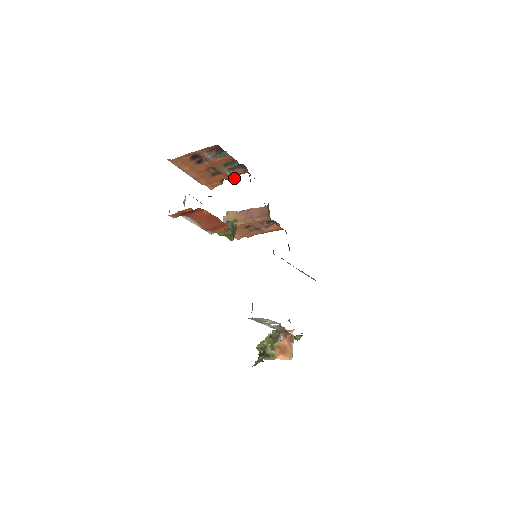
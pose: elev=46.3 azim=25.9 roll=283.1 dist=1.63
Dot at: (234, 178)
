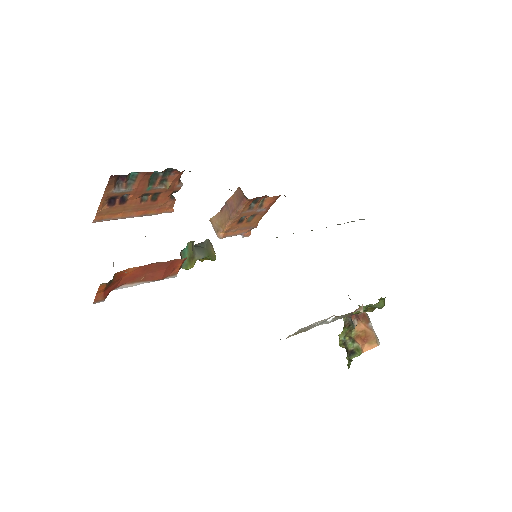
Dot at: (178, 186)
